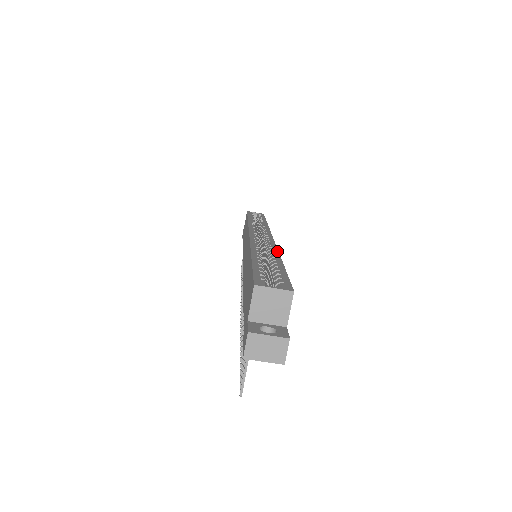
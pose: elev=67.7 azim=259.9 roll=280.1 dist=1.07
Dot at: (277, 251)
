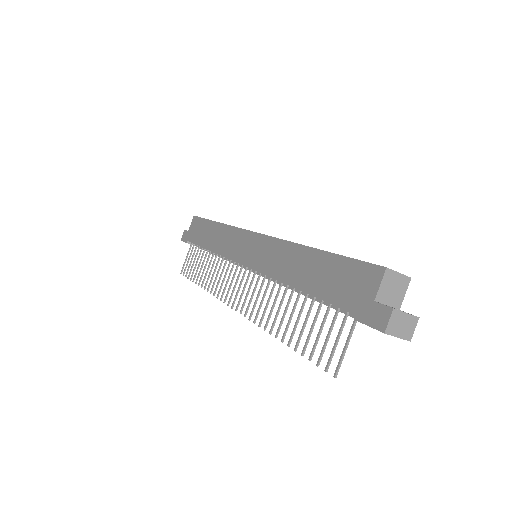
Dot at: occluded
